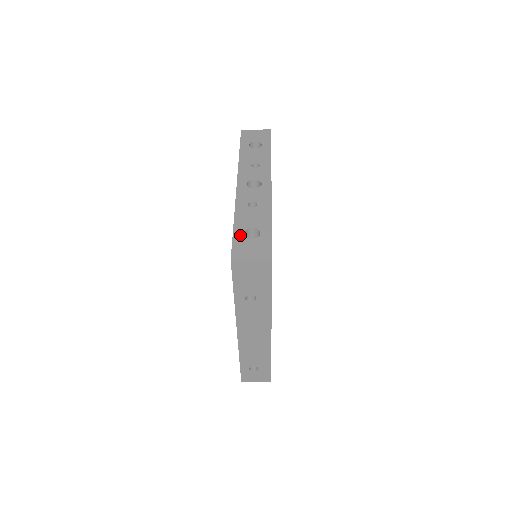
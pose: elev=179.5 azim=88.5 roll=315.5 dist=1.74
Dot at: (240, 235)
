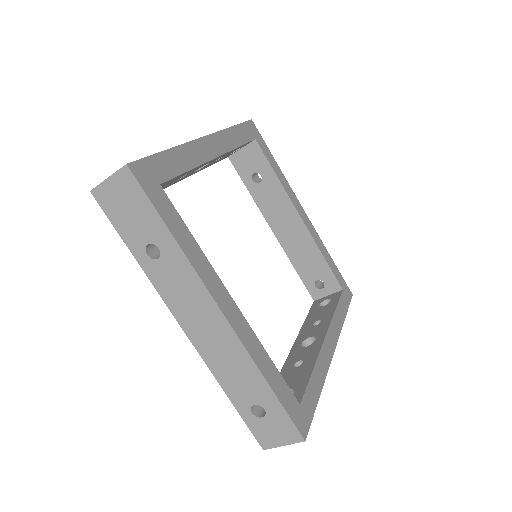
Dot at: occluded
